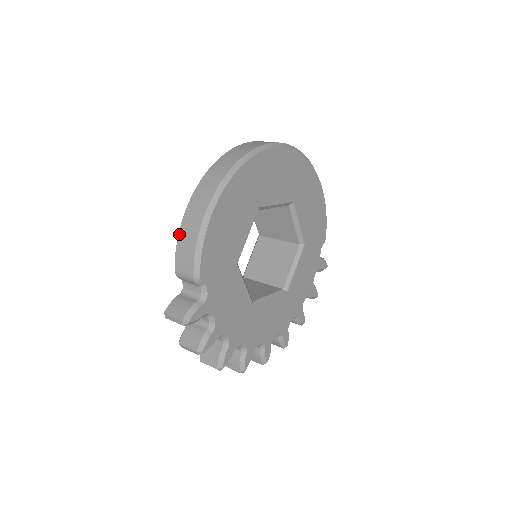
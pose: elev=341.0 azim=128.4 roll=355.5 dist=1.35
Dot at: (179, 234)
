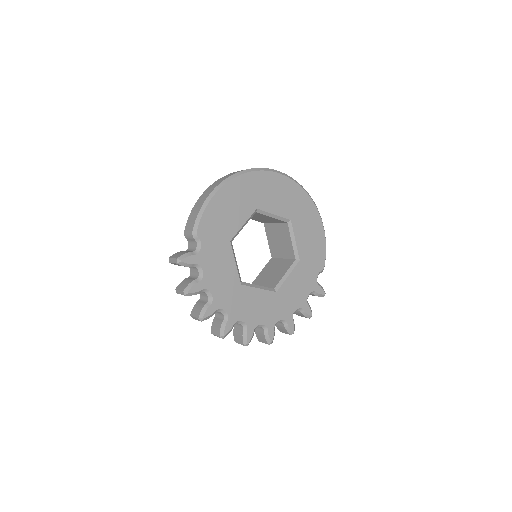
Dot at: (193, 208)
